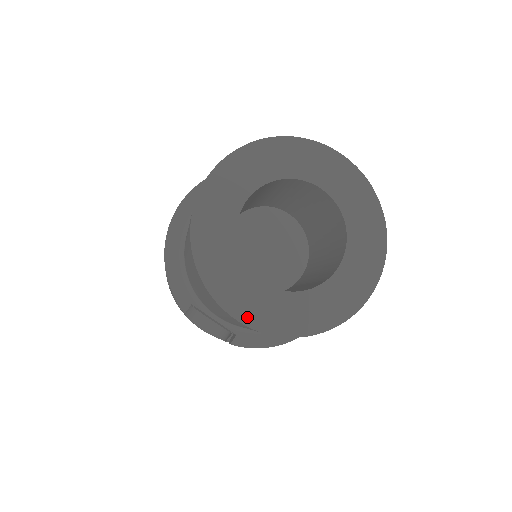
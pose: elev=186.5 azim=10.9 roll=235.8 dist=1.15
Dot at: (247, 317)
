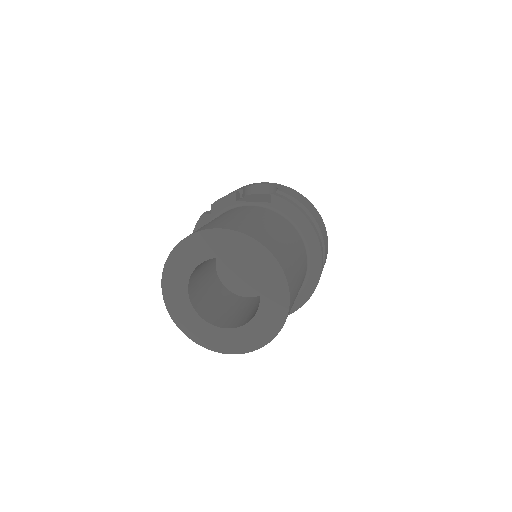
Dot at: (229, 350)
